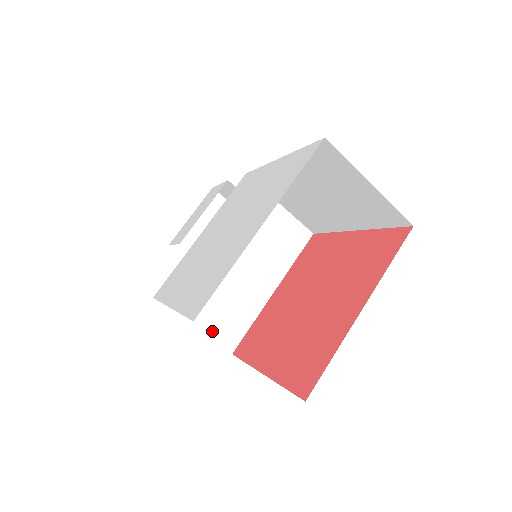
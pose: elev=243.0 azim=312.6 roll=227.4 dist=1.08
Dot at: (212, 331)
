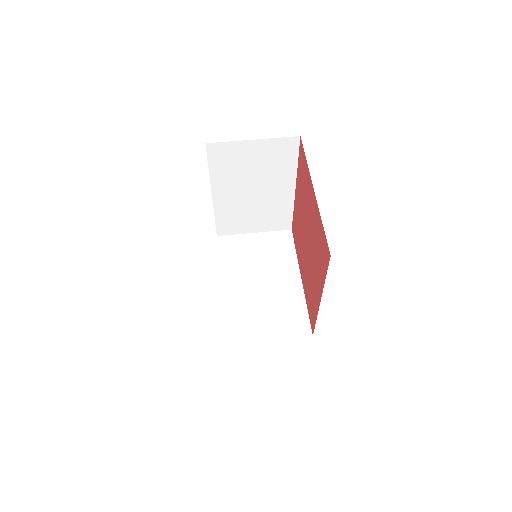
Dot at: (284, 333)
